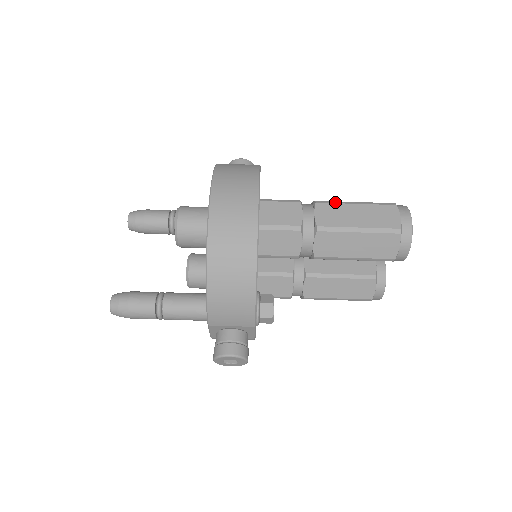
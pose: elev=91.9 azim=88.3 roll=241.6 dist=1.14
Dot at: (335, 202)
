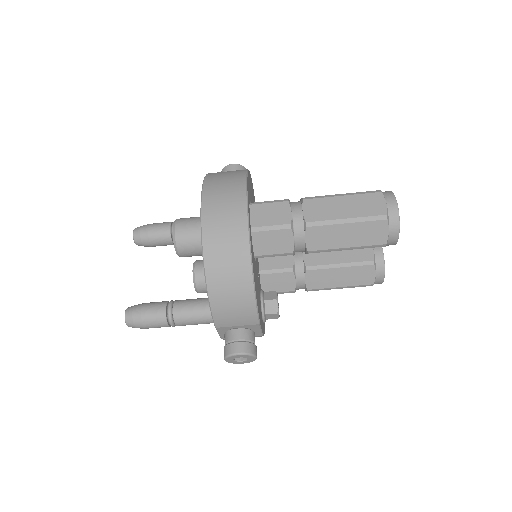
Dot at: (322, 197)
